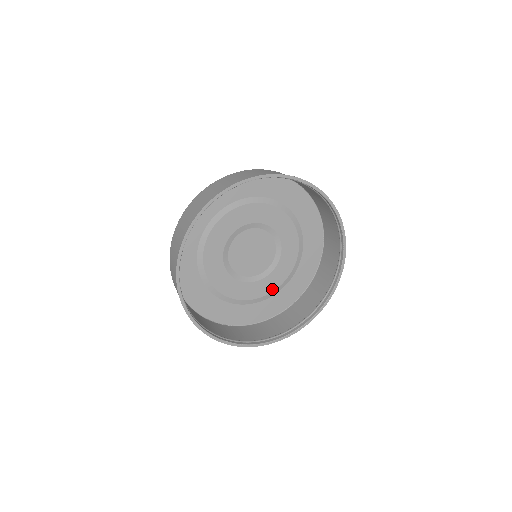
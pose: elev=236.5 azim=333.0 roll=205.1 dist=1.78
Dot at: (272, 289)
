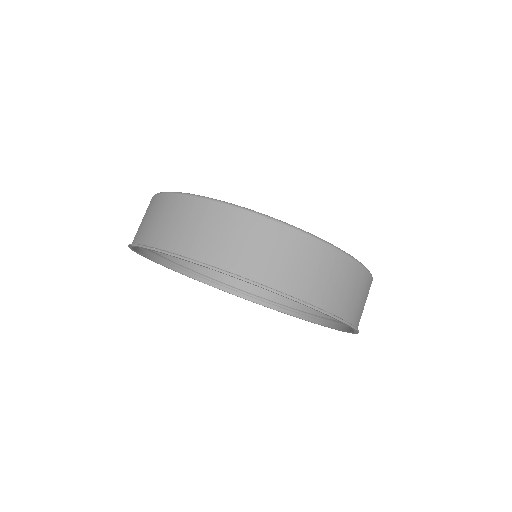
Dot at: occluded
